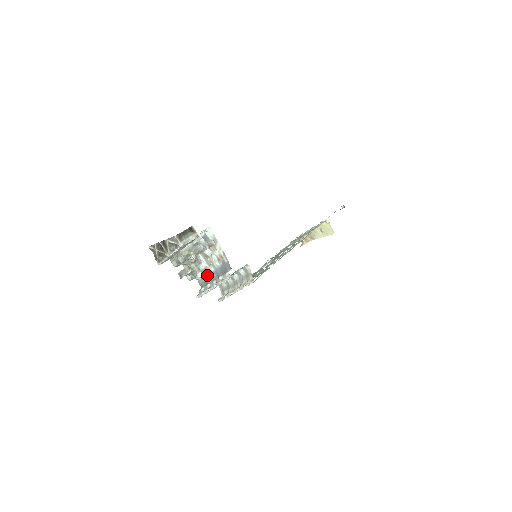
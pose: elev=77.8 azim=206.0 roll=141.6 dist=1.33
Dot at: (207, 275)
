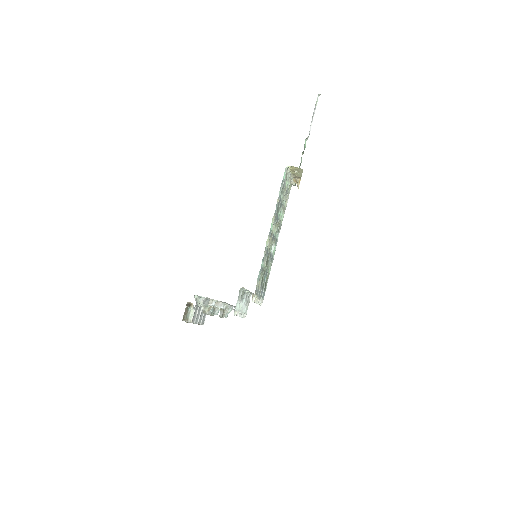
Dot at: (232, 306)
